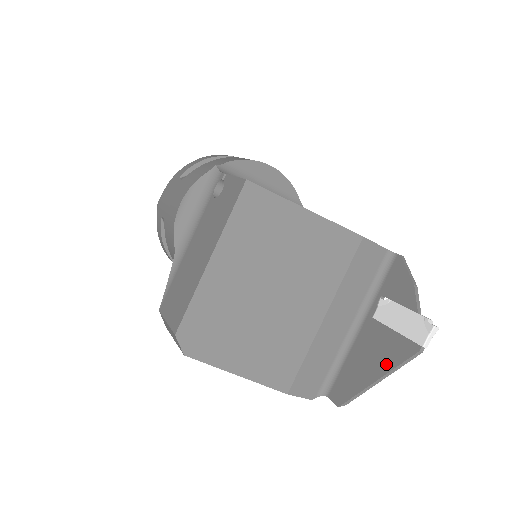
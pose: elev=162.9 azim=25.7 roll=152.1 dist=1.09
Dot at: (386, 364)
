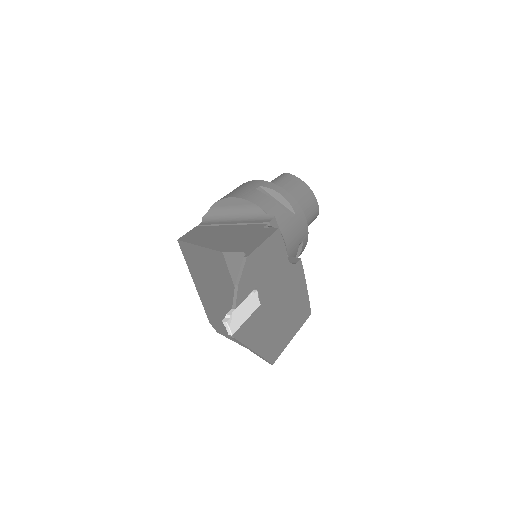
Dot at: (247, 342)
